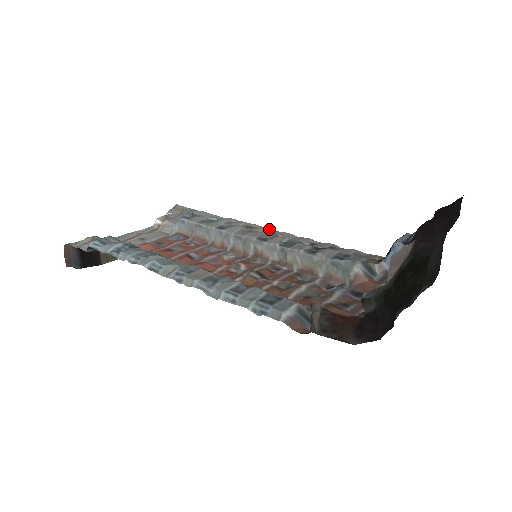
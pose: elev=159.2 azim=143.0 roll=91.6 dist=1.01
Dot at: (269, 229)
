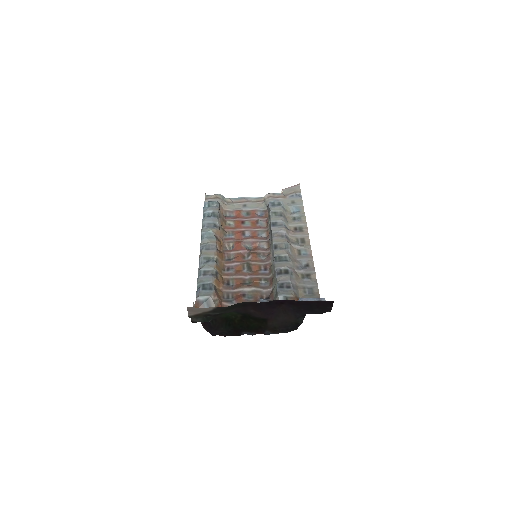
Dot at: (307, 238)
